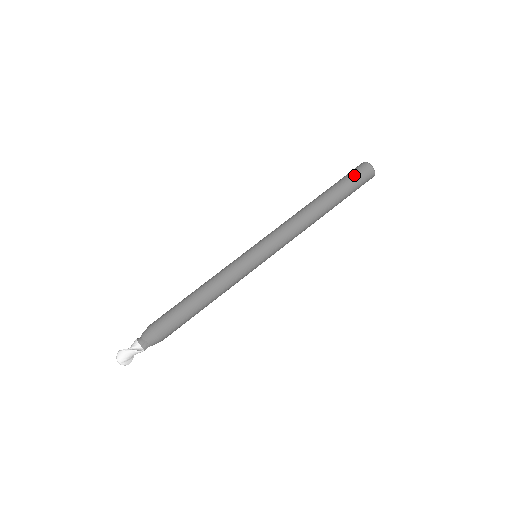
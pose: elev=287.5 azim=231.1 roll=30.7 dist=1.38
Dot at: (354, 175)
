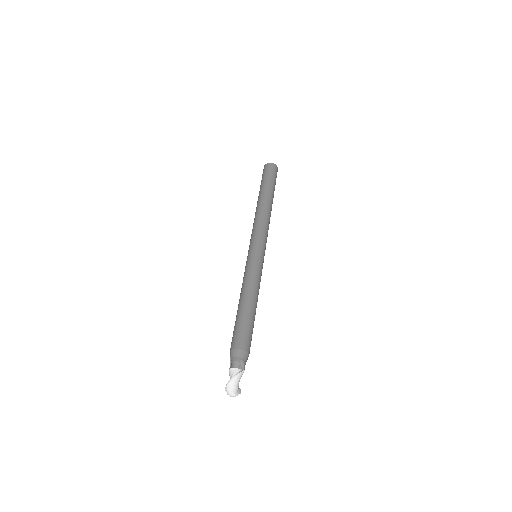
Dot at: (268, 173)
